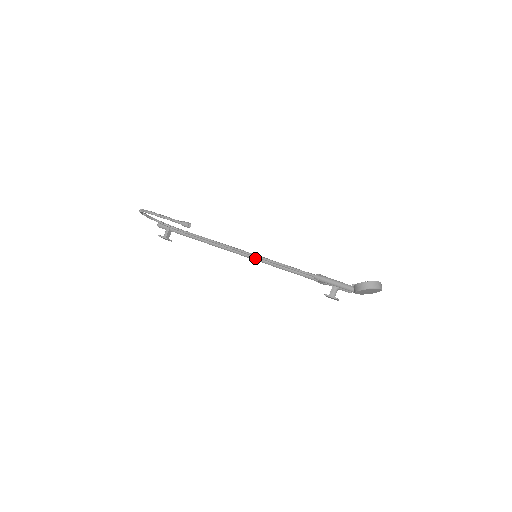
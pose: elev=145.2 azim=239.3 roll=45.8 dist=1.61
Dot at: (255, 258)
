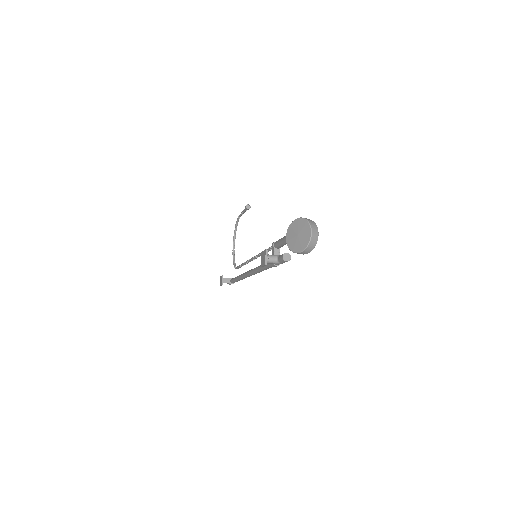
Dot at: occluded
